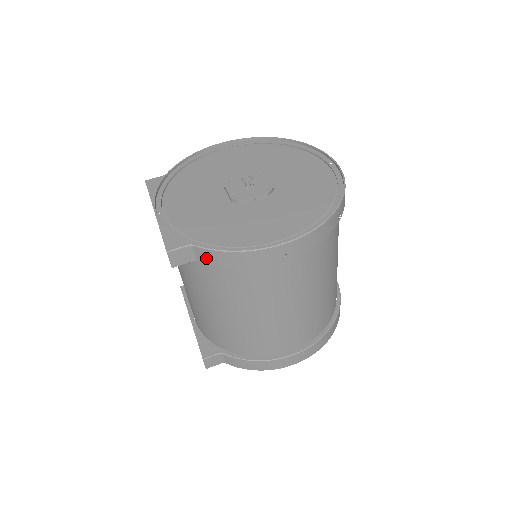
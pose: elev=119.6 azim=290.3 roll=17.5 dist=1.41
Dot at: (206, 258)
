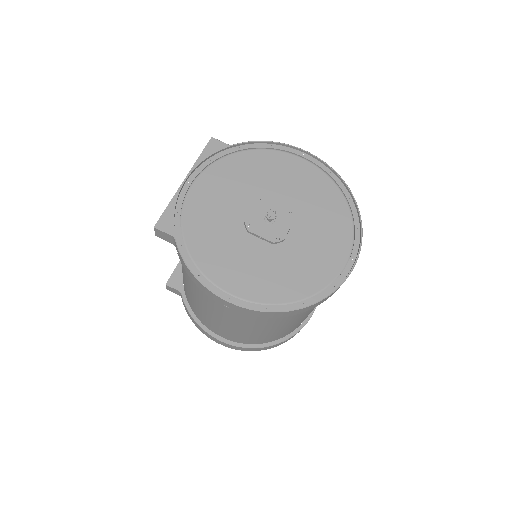
Dot at: (178, 254)
